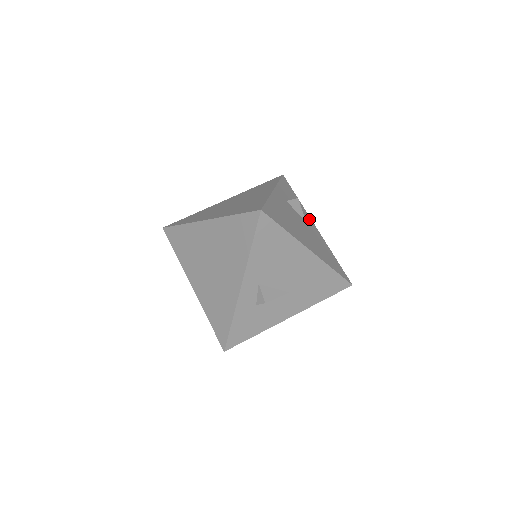
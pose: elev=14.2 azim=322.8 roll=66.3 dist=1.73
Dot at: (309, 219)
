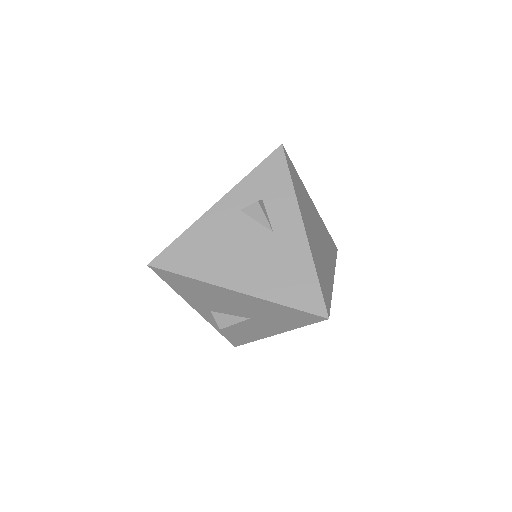
Dot at: (292, 218)
